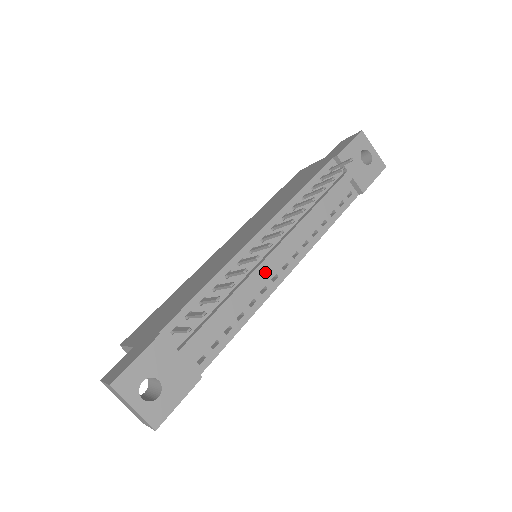
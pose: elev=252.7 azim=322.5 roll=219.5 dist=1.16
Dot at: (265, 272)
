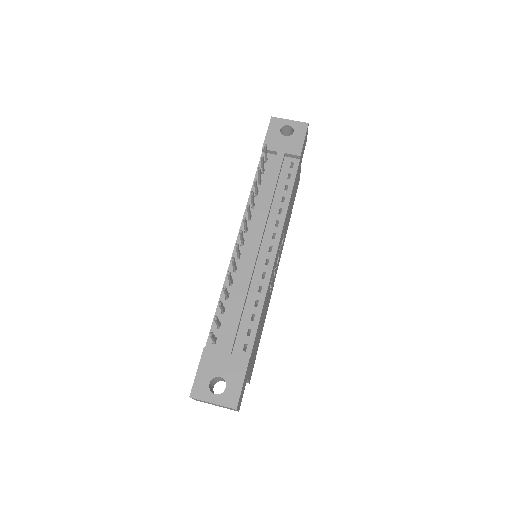
Dot at: (254, 263)
